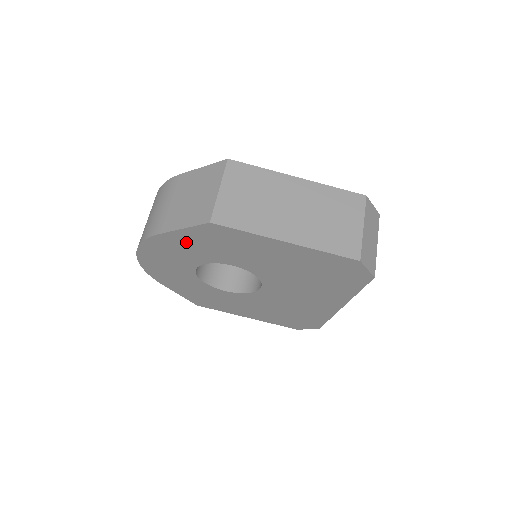
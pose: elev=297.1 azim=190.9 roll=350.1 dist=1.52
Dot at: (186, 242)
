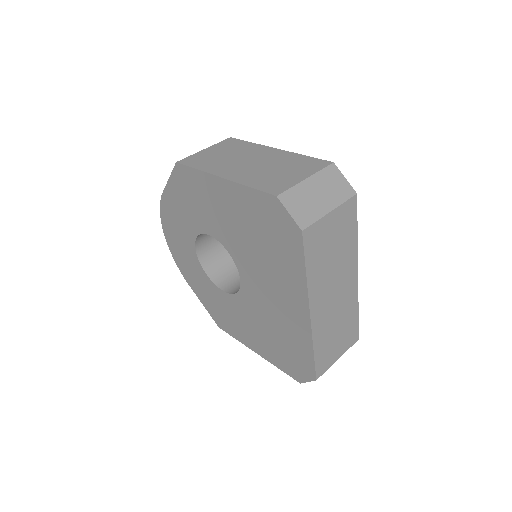
Dot at: (177, 201)
